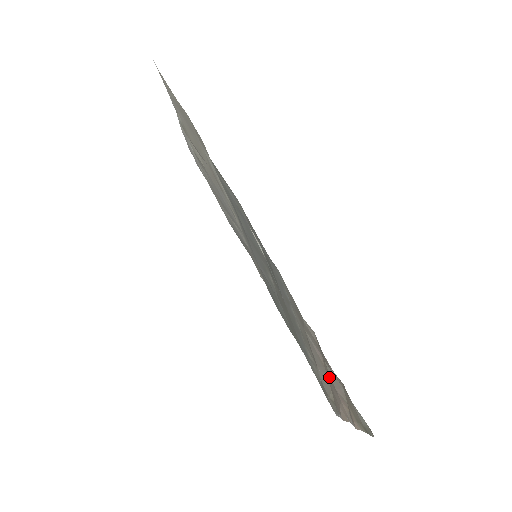
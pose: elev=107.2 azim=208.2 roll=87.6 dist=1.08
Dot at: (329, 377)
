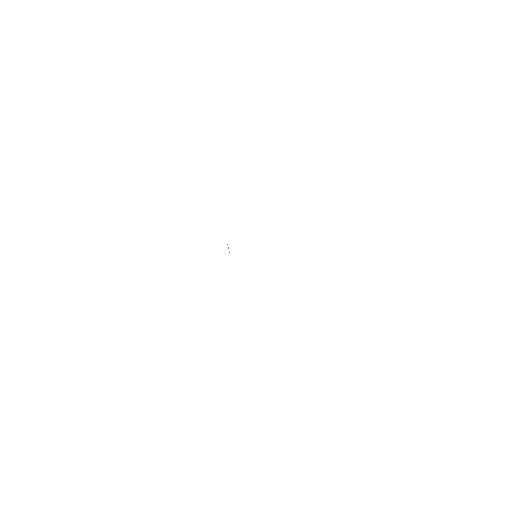
Dot at: occluded
